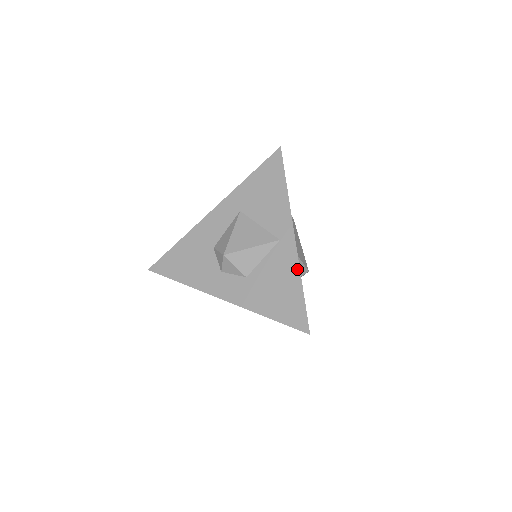
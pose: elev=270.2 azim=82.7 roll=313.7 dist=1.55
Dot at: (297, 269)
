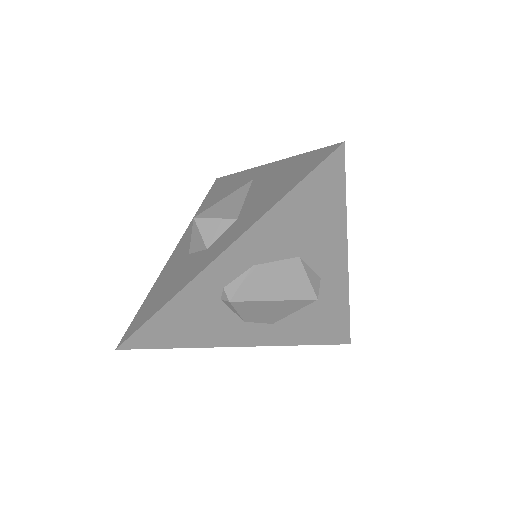
Dot at: (284, 161)
